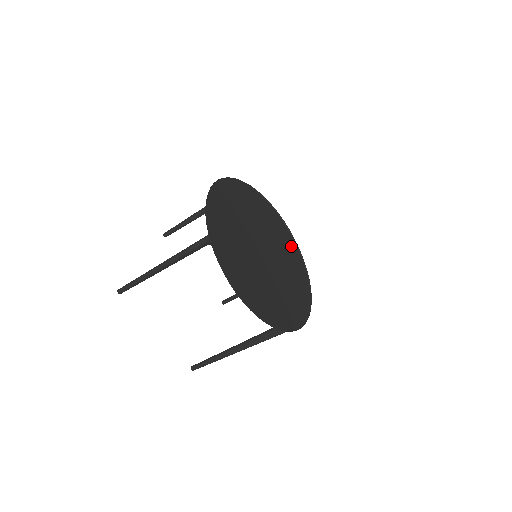
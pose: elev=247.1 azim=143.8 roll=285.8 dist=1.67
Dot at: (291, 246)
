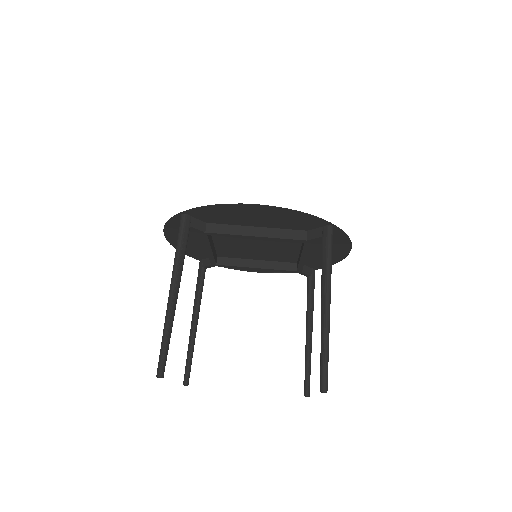
Dot at: occluded
